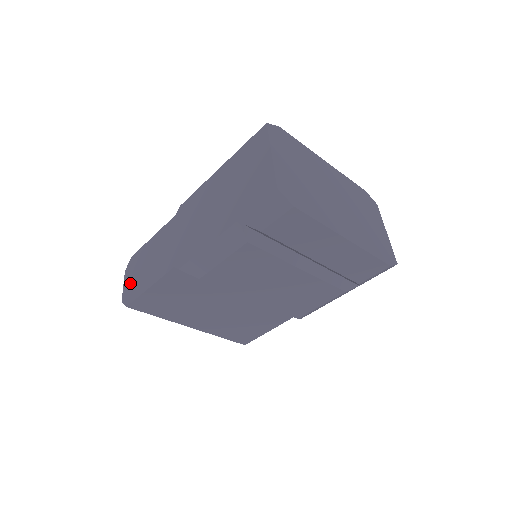
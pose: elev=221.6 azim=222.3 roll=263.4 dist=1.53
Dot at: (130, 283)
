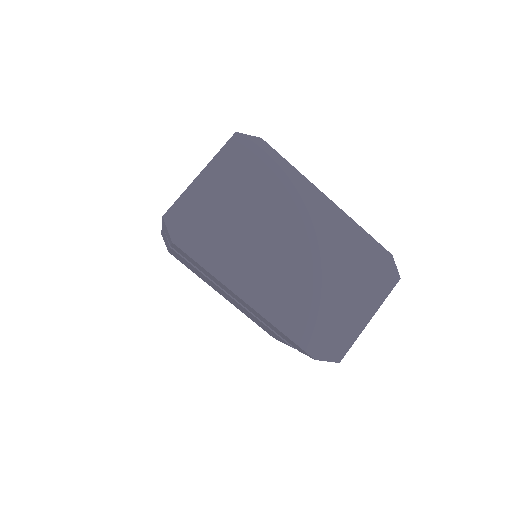
Dot at: occluded
